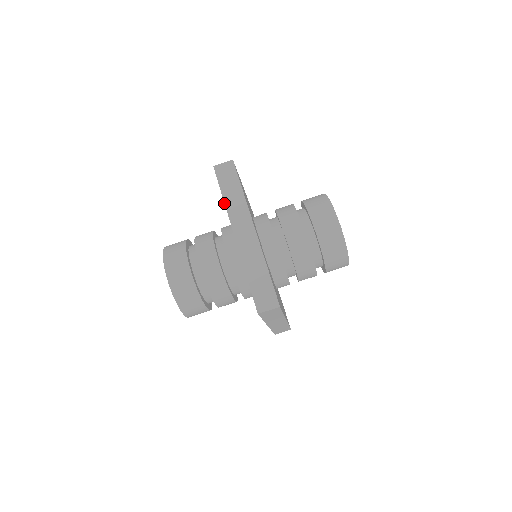
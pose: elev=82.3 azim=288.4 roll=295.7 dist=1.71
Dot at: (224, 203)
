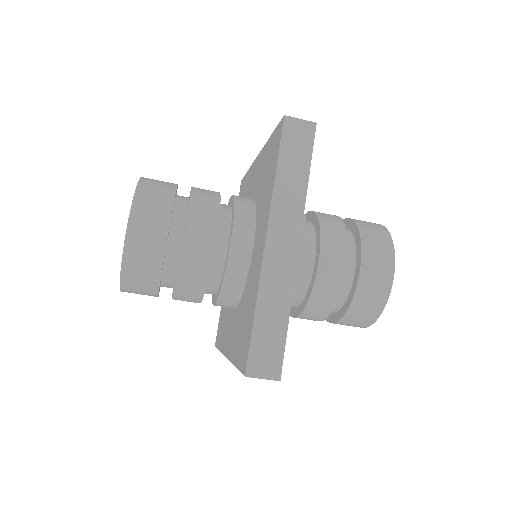
Dot at: (274, 182)
